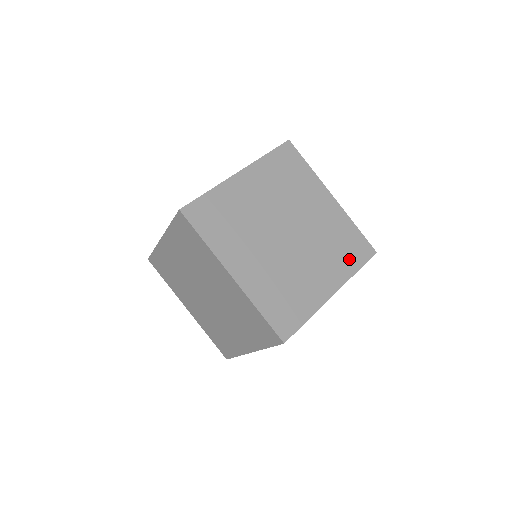
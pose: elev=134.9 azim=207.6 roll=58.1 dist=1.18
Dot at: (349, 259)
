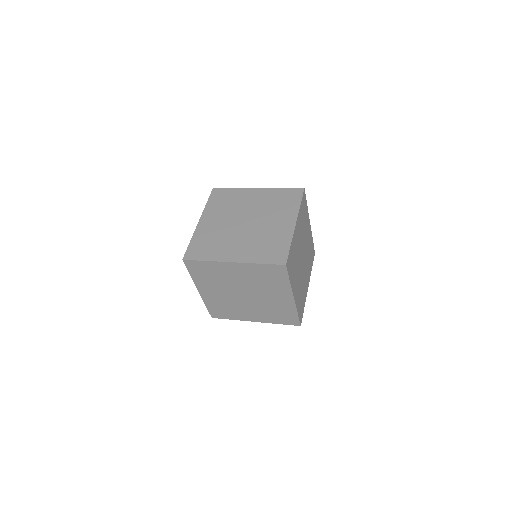
Dot at: (311, 263)
